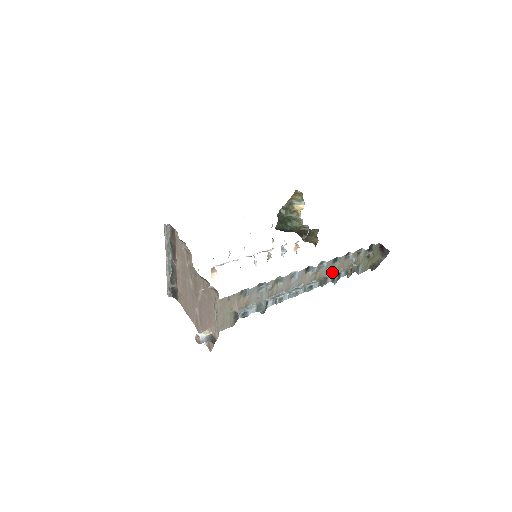
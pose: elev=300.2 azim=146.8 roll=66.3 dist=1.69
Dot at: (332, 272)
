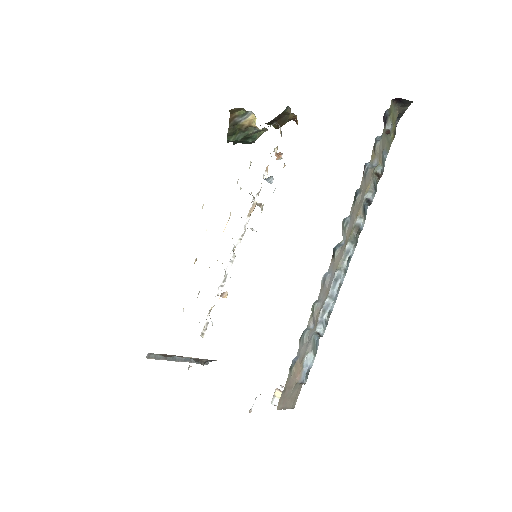
Dot at: (359, 209)
